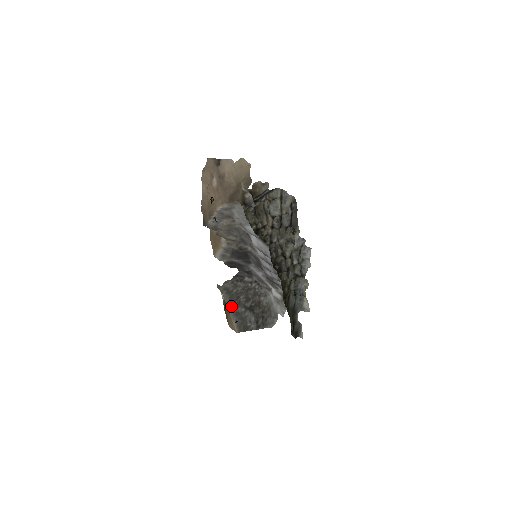
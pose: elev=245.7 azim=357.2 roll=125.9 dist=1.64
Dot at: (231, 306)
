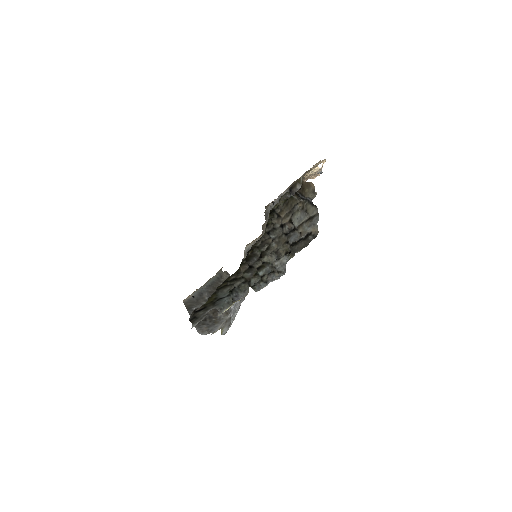
Dot at: (207, 286)
